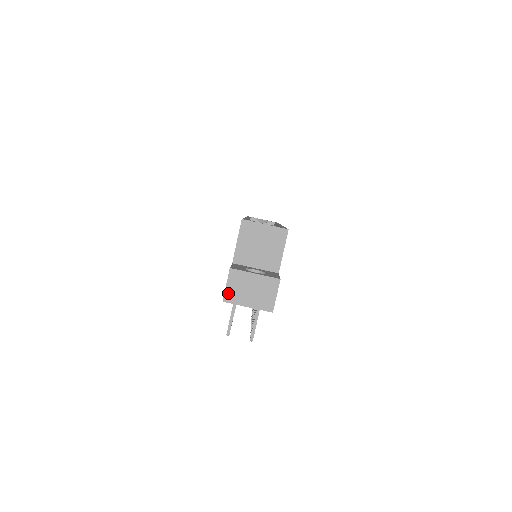
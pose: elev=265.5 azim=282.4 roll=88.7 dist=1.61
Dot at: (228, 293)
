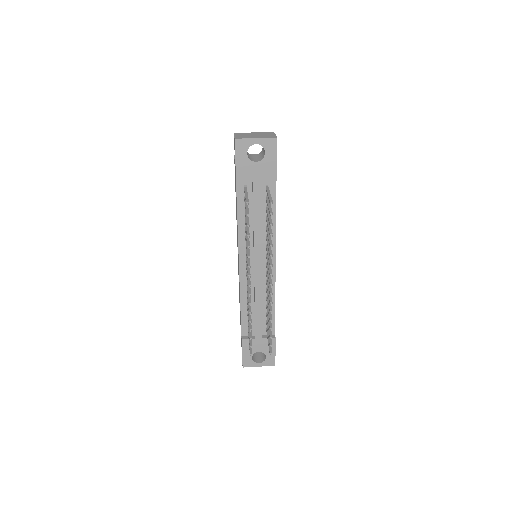
Dot at: (237, 137)
